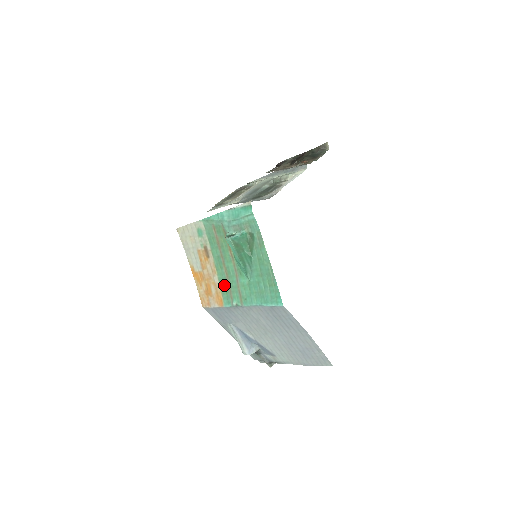
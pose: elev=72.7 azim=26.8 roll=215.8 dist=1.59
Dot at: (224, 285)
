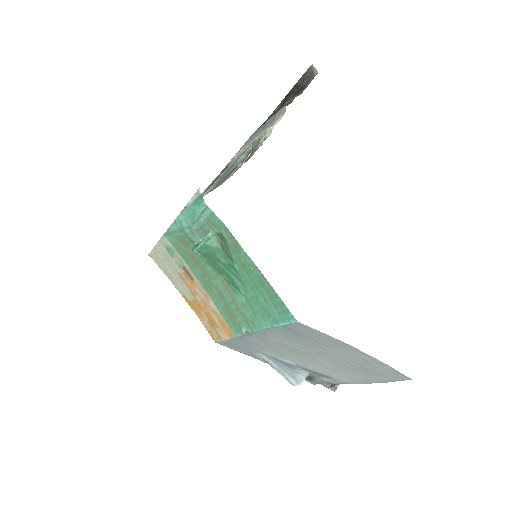
Dot at: (223, 310)
